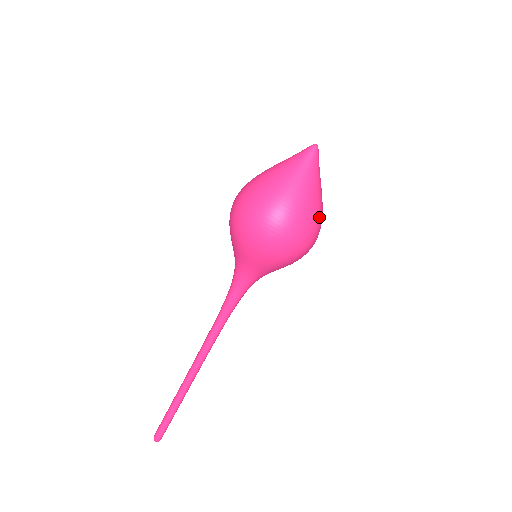
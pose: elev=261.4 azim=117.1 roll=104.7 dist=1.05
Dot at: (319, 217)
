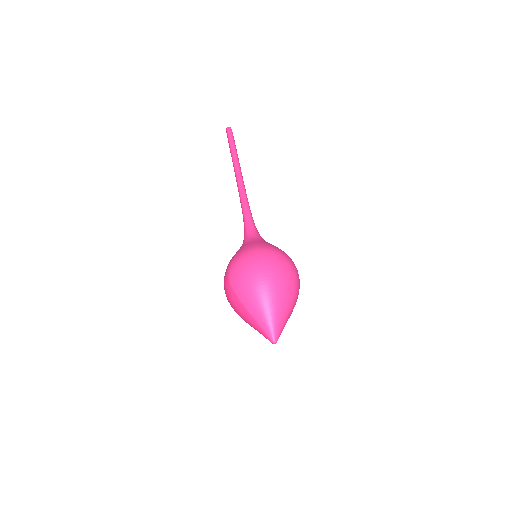
Dot at: occluded
